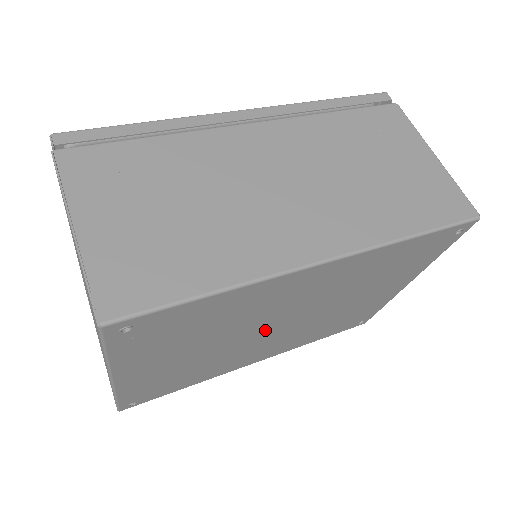
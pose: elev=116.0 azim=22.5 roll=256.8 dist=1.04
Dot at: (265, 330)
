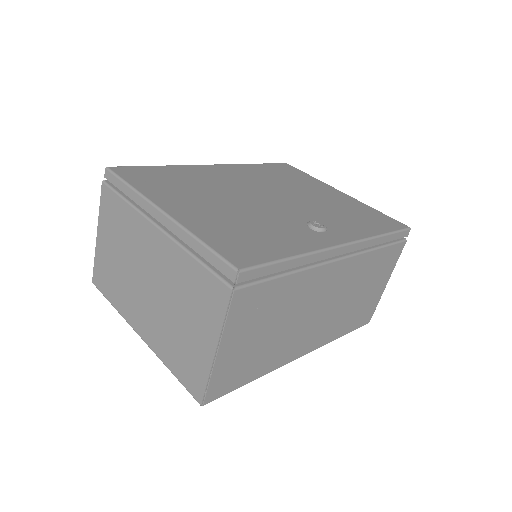
Dot at: occluded
